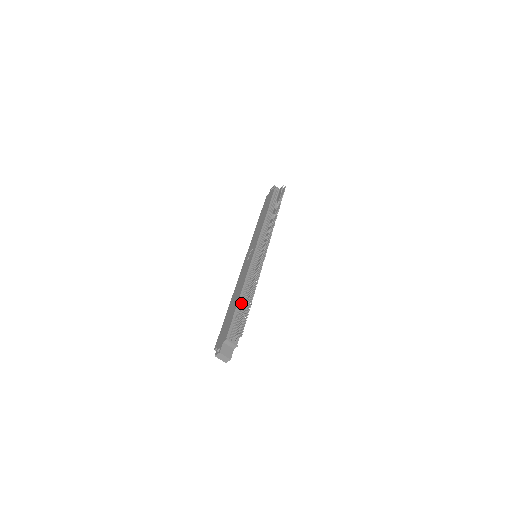
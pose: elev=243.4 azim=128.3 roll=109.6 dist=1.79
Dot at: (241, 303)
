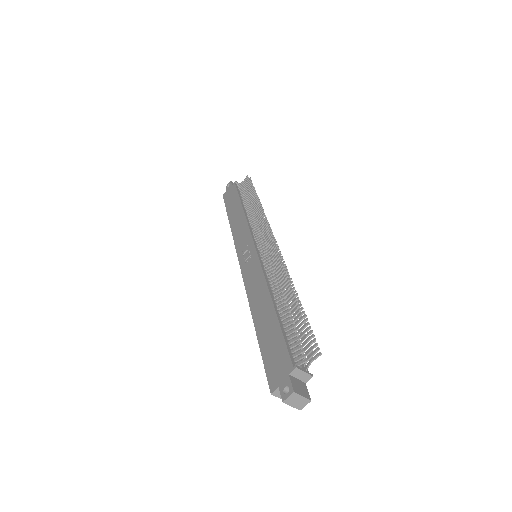
Dot at: (280, 313)
